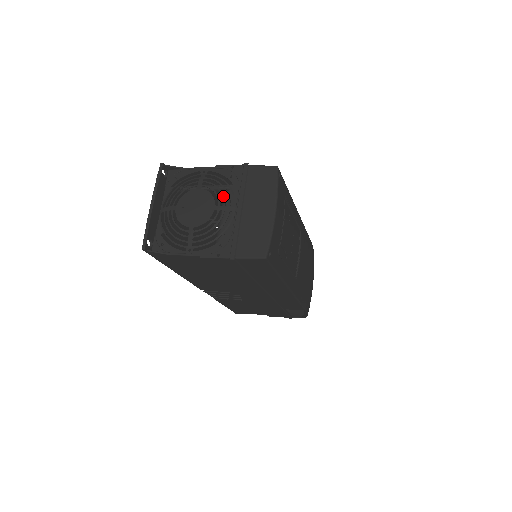
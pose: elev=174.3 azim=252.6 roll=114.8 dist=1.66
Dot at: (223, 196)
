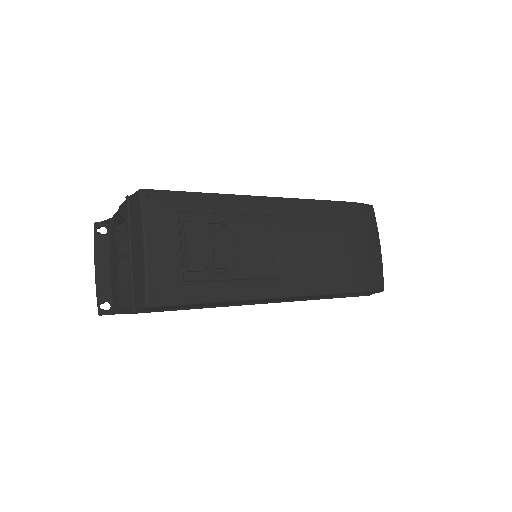
Dot at: (121, 242)
